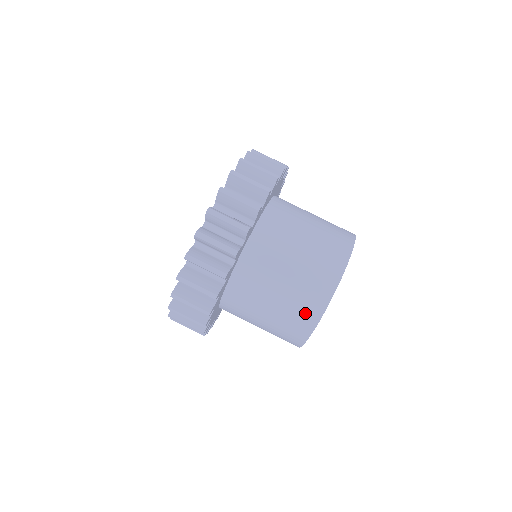
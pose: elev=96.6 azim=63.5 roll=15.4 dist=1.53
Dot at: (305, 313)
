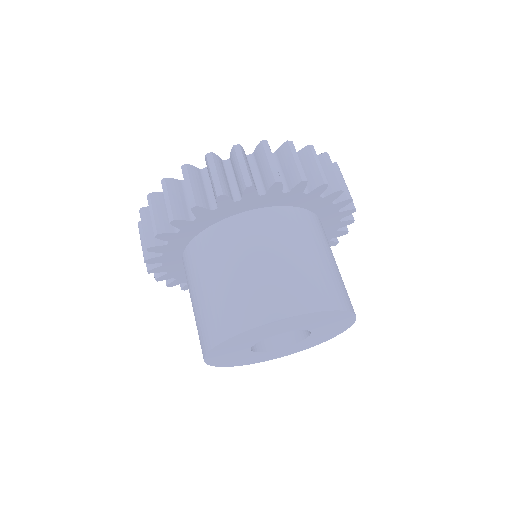
Dot at: (304, 294)
